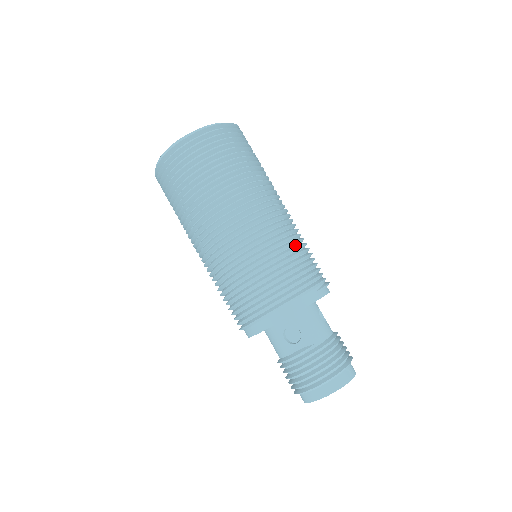
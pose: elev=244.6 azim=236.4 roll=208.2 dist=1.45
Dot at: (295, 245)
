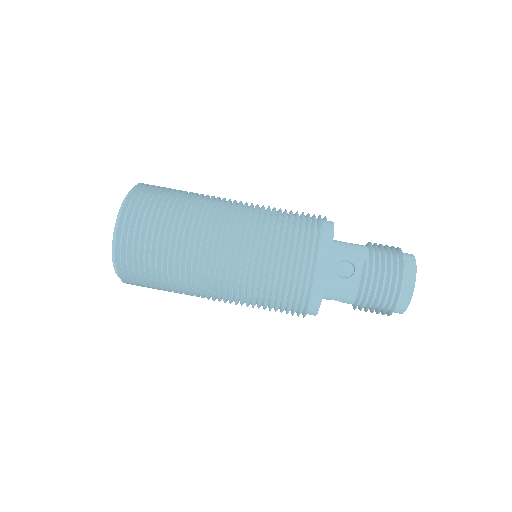
Dot at: (276, 212)
